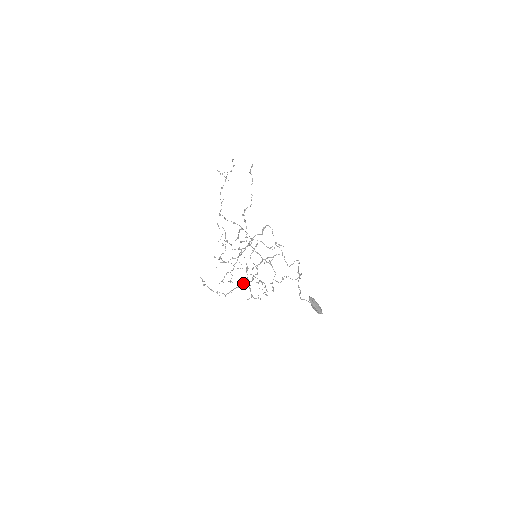
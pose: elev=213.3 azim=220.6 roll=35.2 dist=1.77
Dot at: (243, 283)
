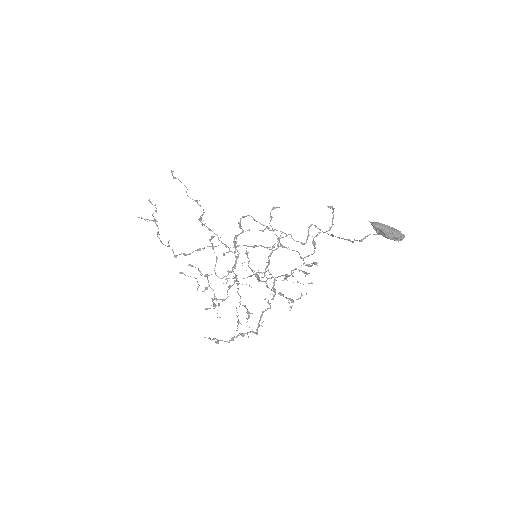
Dot at: occluded
